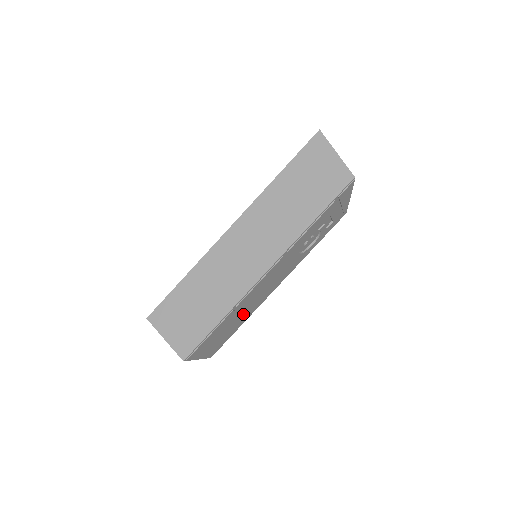
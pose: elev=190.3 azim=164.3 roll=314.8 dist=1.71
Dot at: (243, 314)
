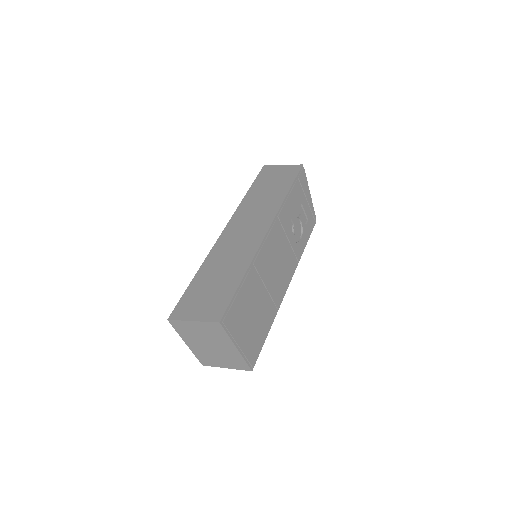
Dot at: (266, 298)
